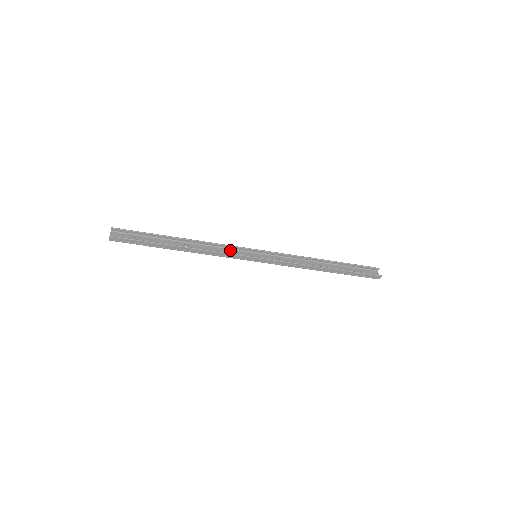
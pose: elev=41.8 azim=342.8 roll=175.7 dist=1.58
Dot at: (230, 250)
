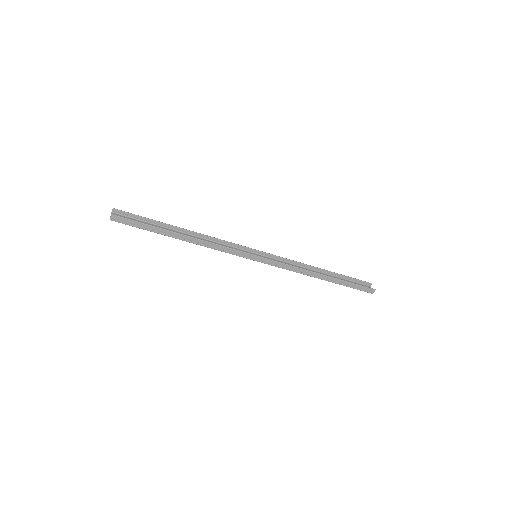
Dot at: (231, 247)
